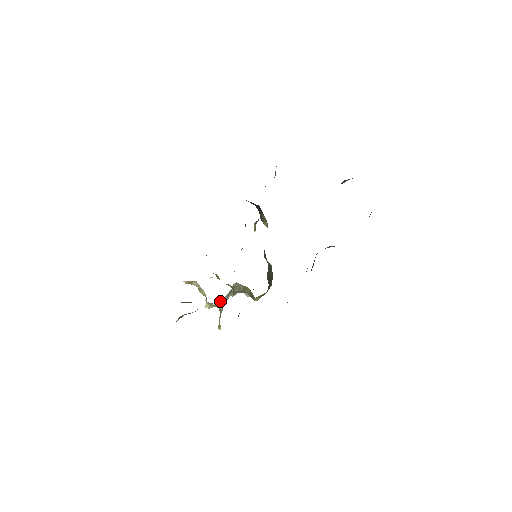
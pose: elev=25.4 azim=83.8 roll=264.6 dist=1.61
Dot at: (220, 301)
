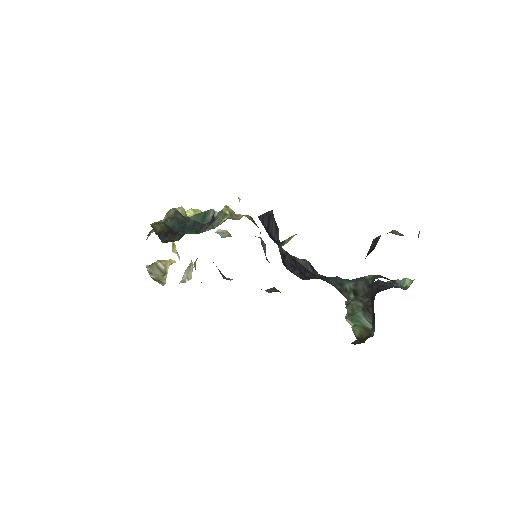
Dot at: occluded
